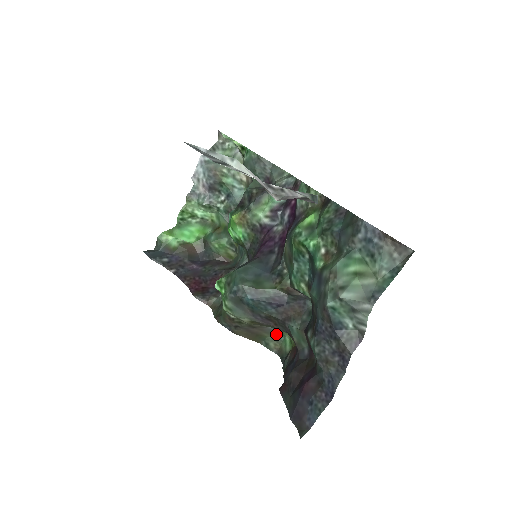
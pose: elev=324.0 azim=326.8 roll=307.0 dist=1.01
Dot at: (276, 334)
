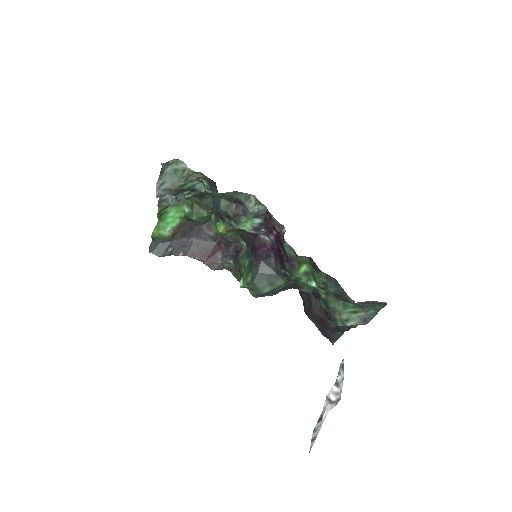
Dot at: occluded
